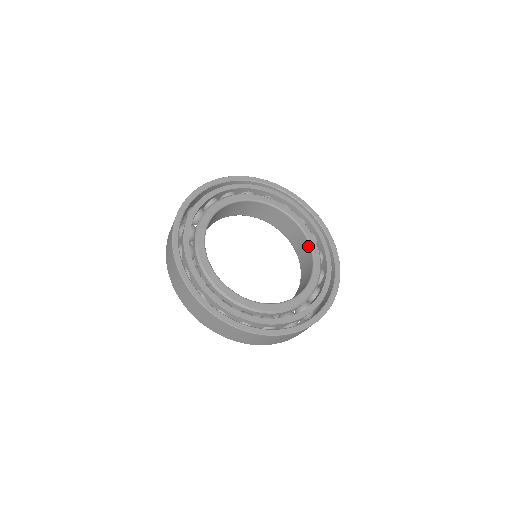
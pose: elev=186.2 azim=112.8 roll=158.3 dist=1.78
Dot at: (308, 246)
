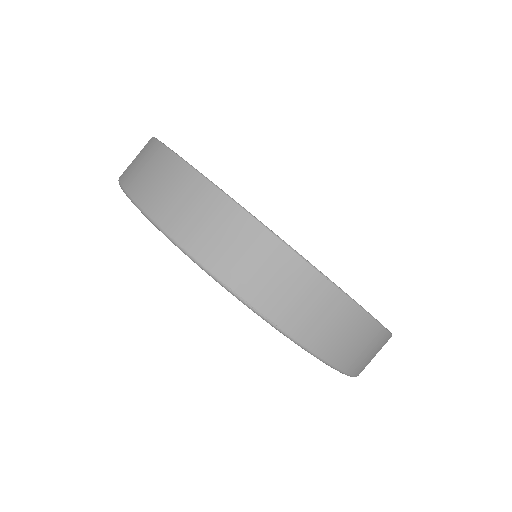
Dot at: occluded
